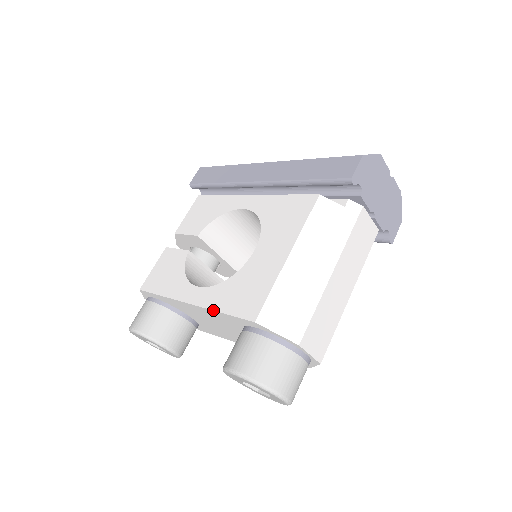
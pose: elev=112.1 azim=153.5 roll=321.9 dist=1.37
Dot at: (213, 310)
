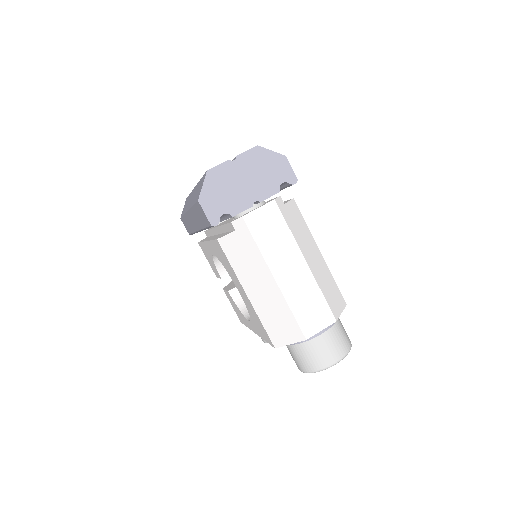
Dot at: occluded
